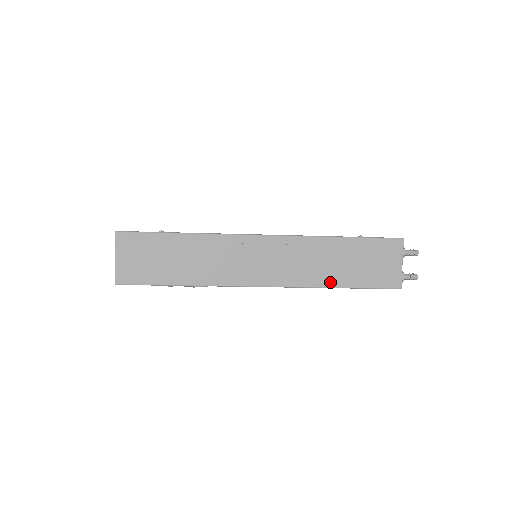
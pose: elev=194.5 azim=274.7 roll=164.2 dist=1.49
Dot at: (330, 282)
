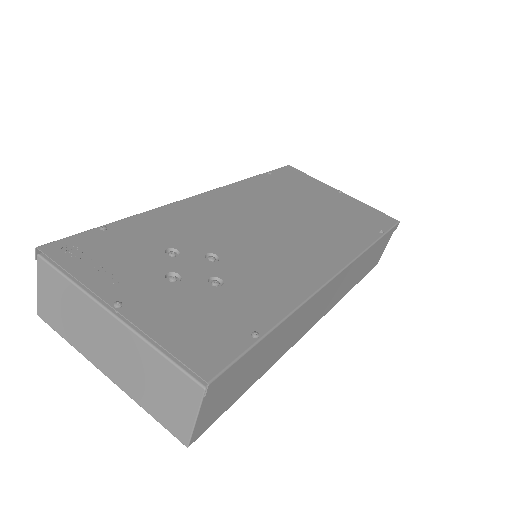
Dot at: (351, 287)
